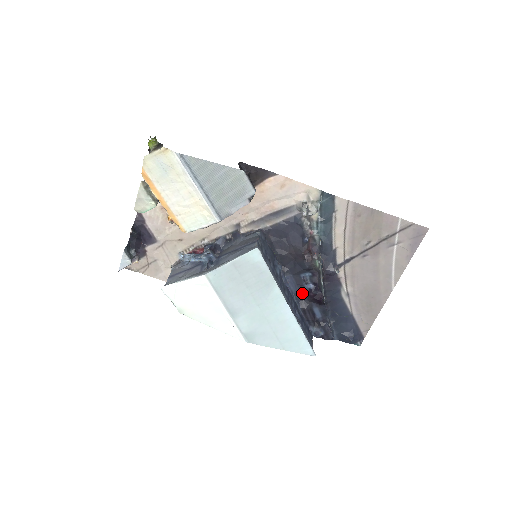
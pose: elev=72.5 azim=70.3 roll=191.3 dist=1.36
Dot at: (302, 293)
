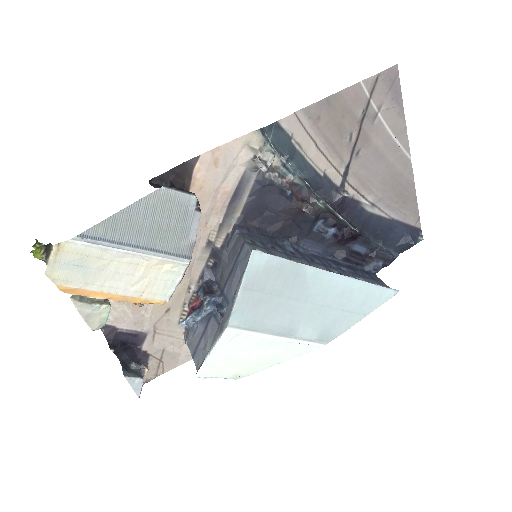
Dot at: (329, 245)
